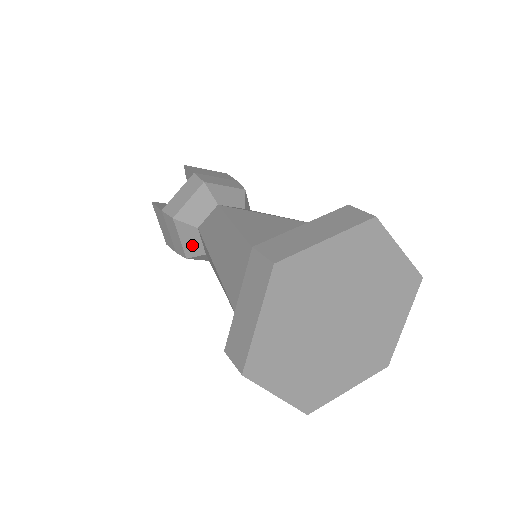
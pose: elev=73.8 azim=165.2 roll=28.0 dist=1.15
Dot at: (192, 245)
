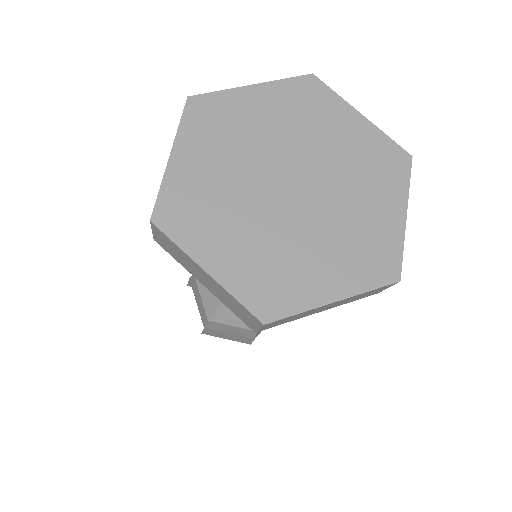
Dot at: occluded
